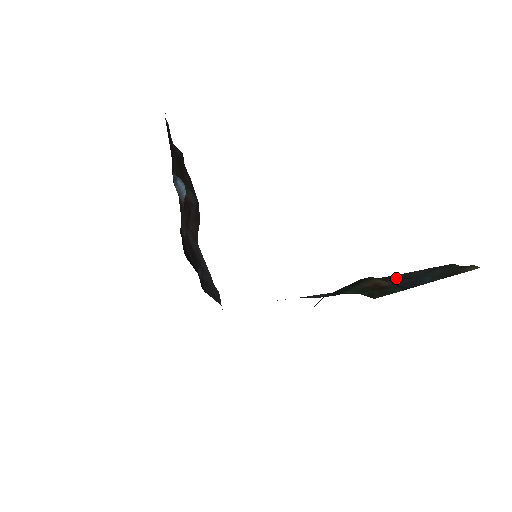
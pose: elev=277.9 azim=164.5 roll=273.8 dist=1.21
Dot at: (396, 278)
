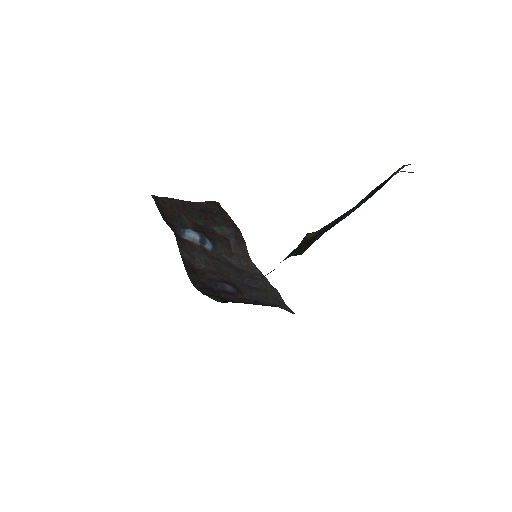
Dot at: occluded
